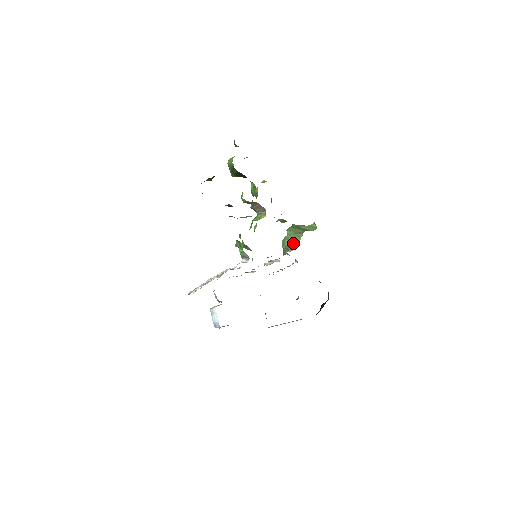
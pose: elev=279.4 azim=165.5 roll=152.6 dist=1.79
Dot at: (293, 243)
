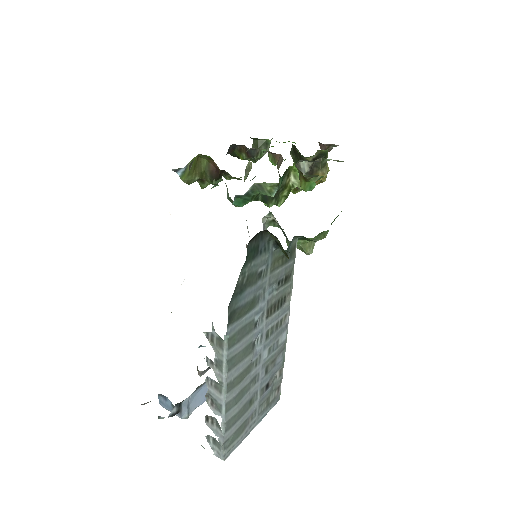
Dot at: occluded
